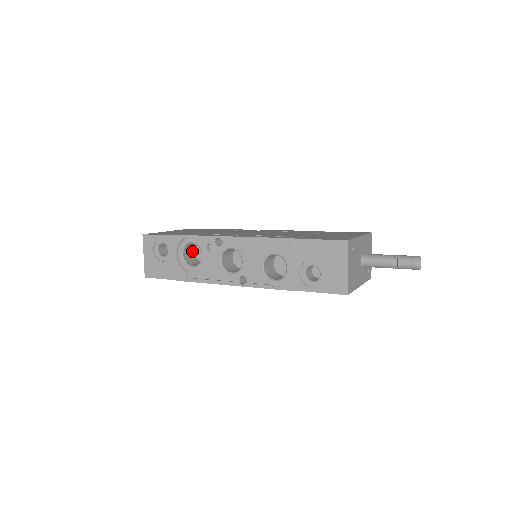
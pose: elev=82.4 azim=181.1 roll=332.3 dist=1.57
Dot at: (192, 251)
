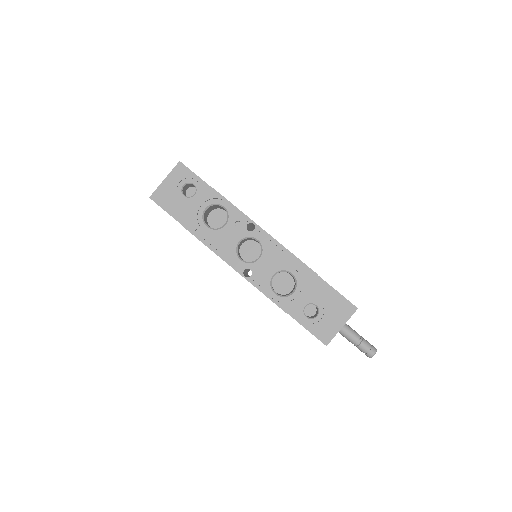
Dot at: (210, 210)
